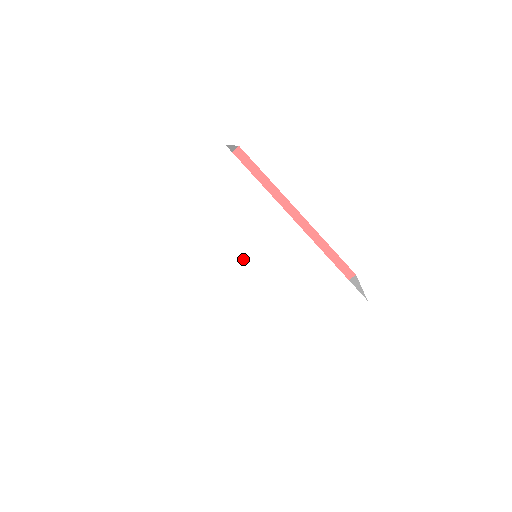
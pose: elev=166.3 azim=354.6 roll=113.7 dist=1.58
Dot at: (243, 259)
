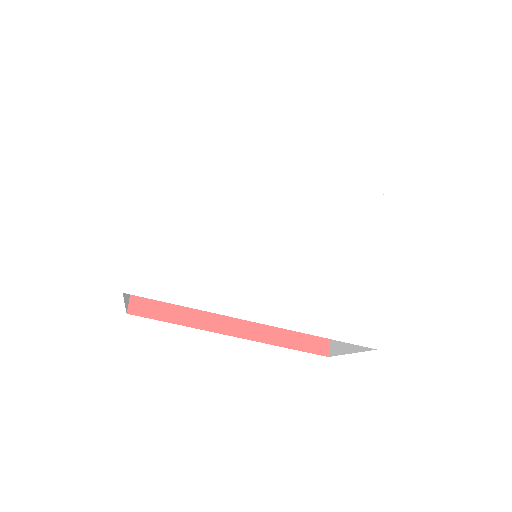
Dot at: (256, 237)
